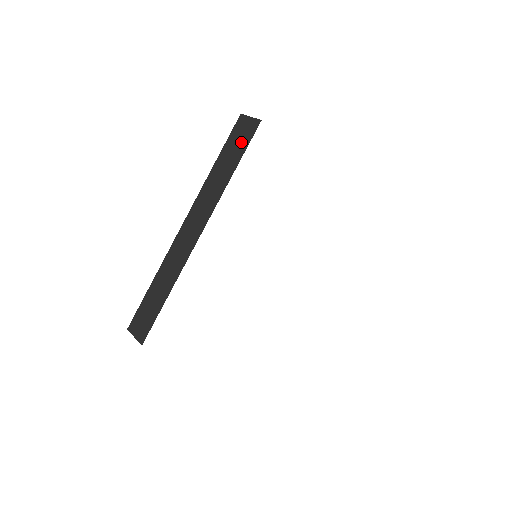
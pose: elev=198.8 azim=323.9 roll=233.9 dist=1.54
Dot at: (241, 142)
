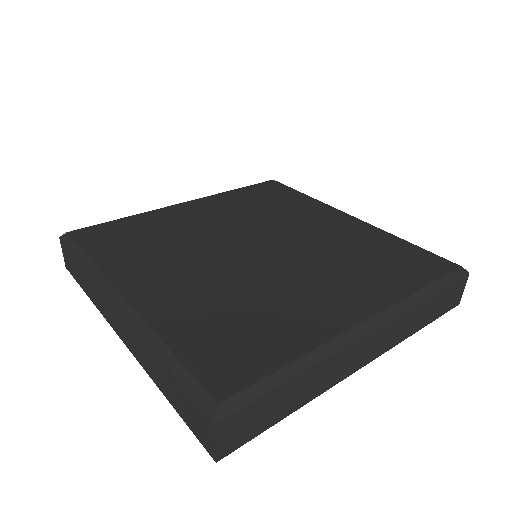
Dot at: (189, 418)
